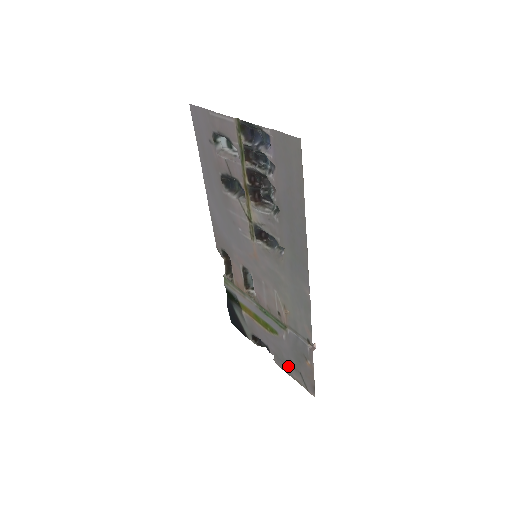
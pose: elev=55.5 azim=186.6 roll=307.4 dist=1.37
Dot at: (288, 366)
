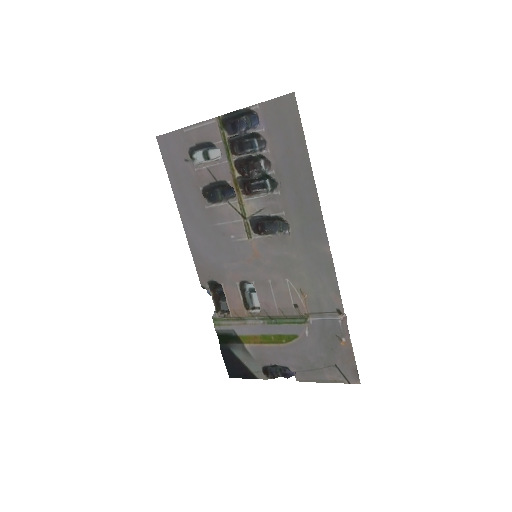
Dot at: (318, 370)
